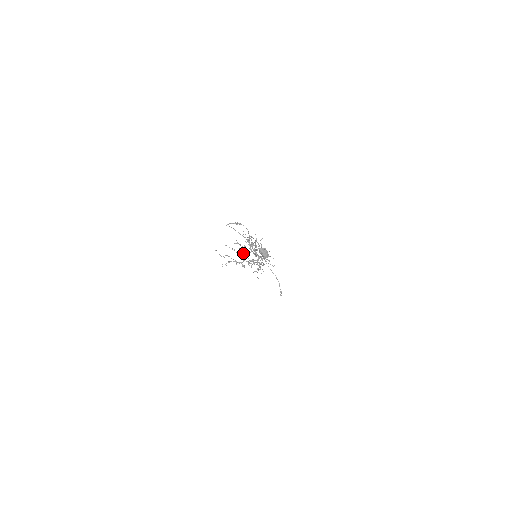
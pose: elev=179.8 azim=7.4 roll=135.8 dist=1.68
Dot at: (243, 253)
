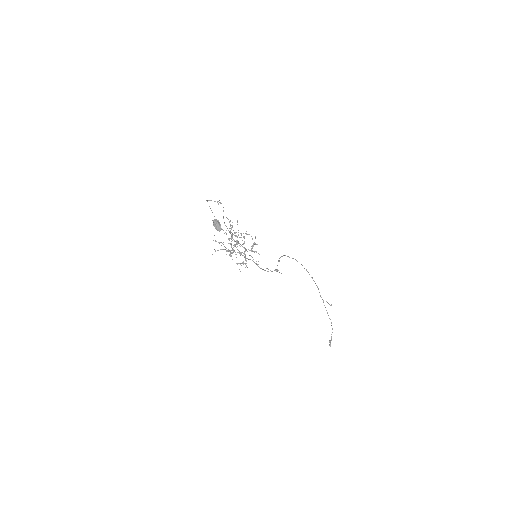
Dot at: (236, 244)
